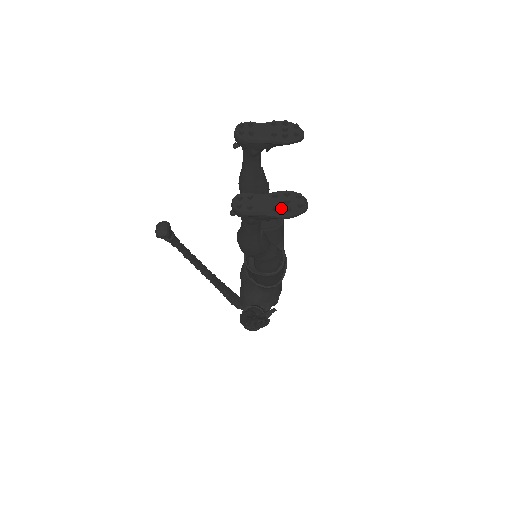
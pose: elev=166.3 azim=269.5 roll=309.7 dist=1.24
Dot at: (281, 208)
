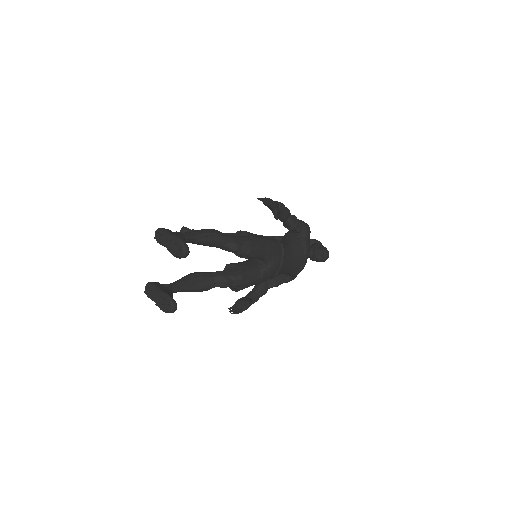
Dot at: (161, 305)
